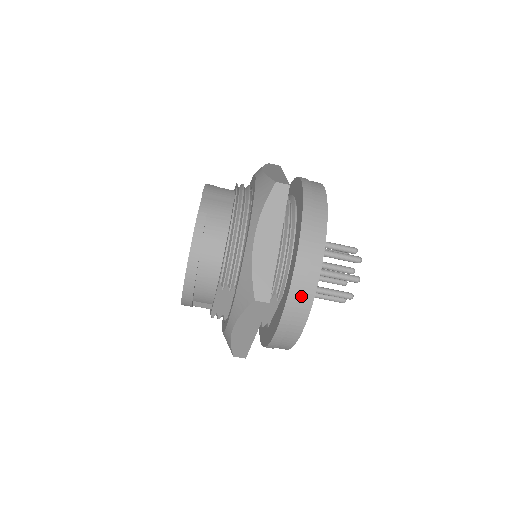
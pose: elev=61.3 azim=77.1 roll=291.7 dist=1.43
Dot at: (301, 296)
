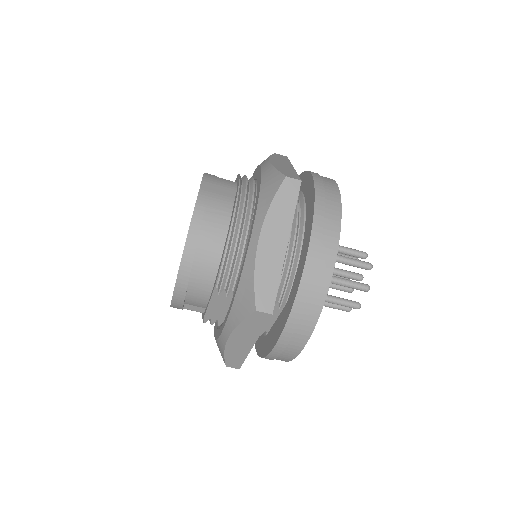
Dot at: (307, 307)
